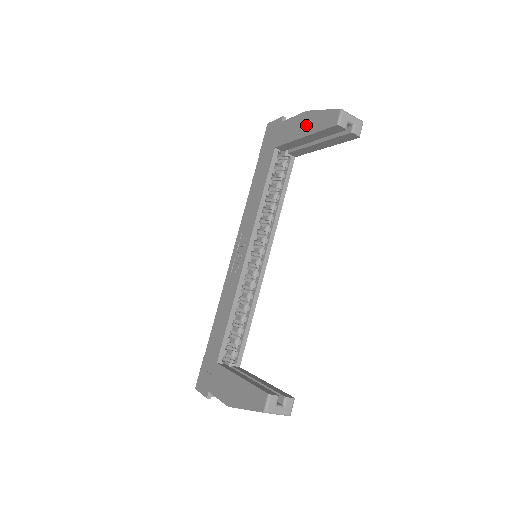
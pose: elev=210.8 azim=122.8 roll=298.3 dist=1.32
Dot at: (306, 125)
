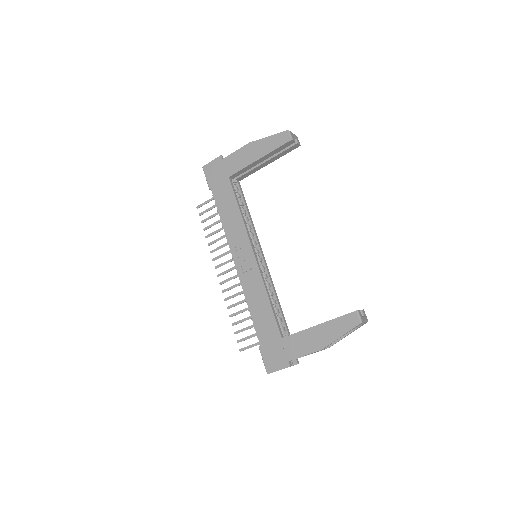
Dot at: (257, 151)
